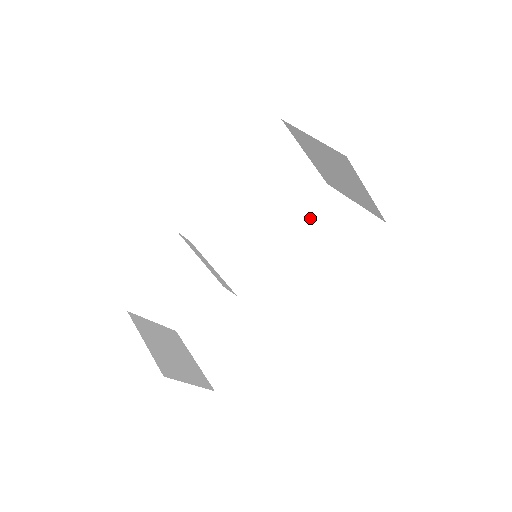
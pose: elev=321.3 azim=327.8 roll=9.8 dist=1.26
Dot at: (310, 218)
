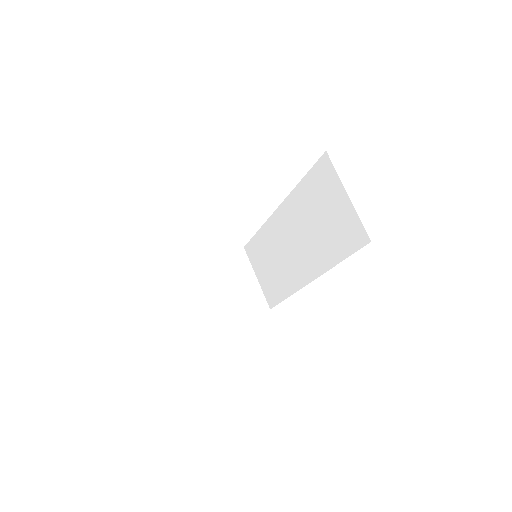
Dot at: (313, 192)
